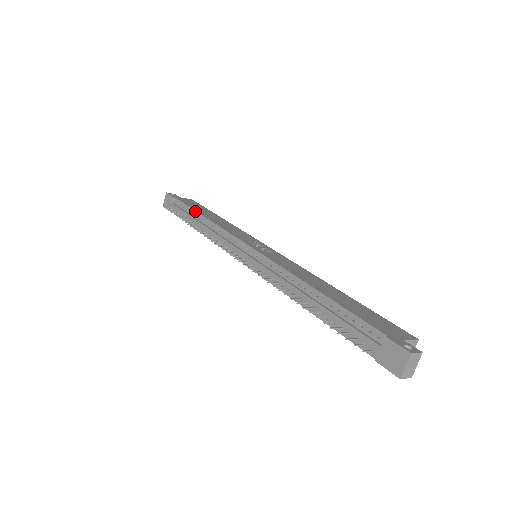
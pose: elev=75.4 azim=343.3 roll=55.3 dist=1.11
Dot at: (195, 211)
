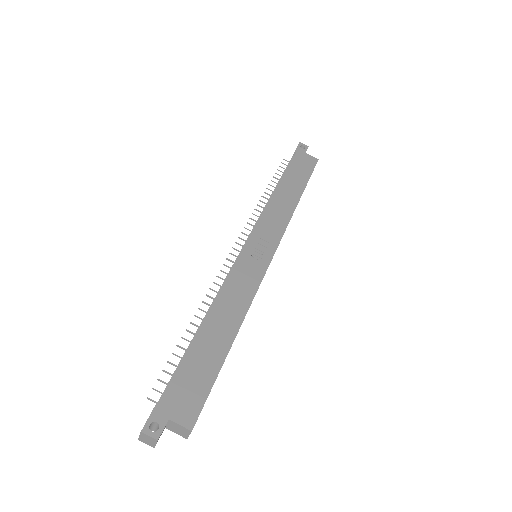
Dot at: (282, 178)
